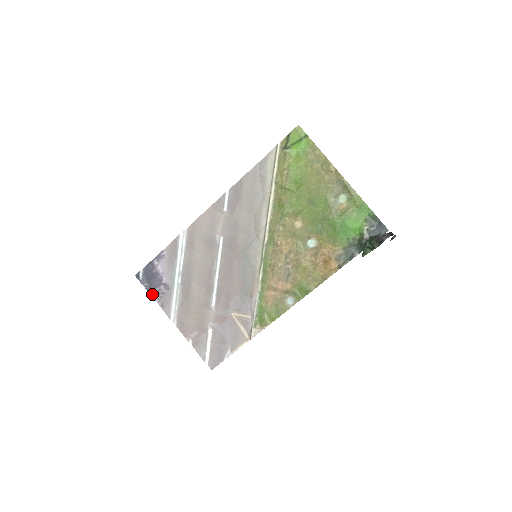
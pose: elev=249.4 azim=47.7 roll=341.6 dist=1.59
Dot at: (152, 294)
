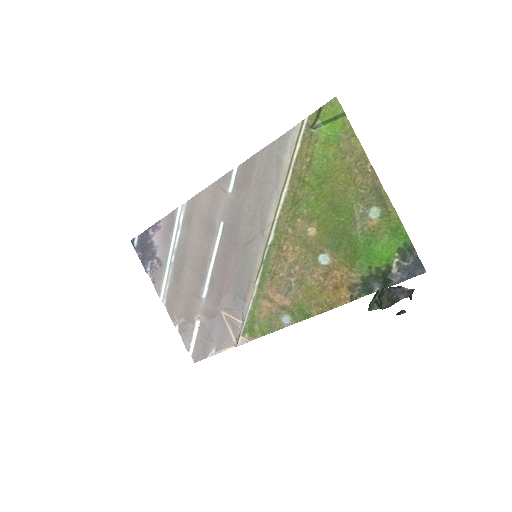
Dot at: (145, 266)
